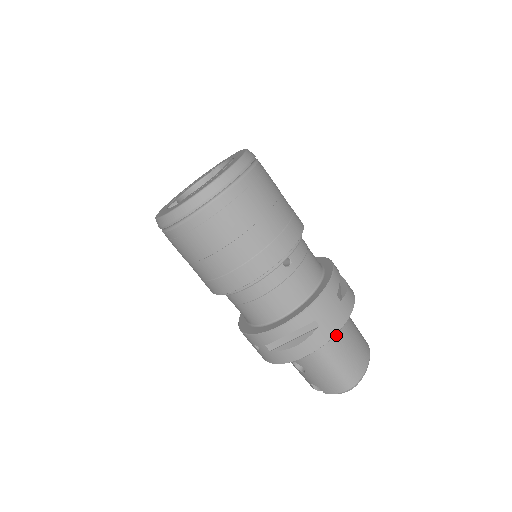
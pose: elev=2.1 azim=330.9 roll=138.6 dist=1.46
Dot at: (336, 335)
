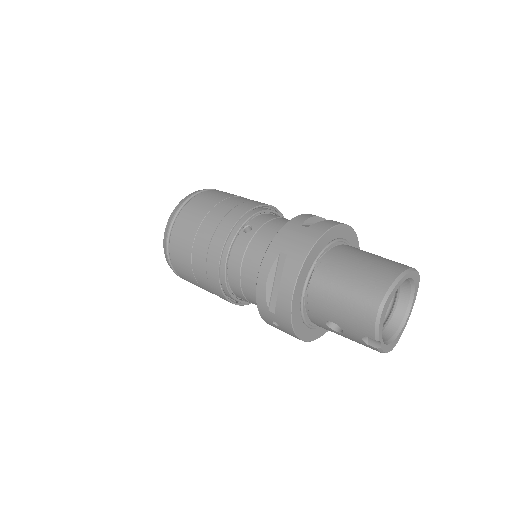
Dot at: (331, 263)
